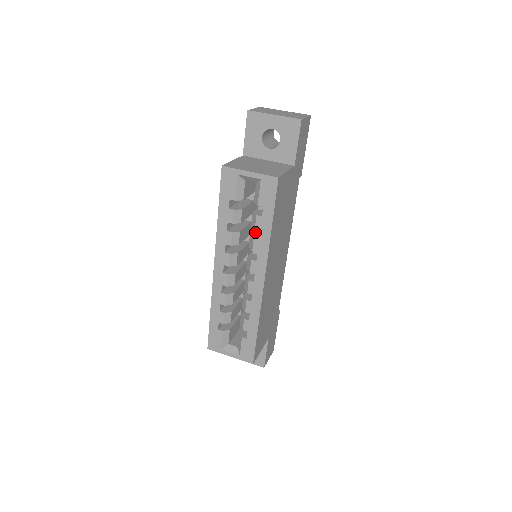
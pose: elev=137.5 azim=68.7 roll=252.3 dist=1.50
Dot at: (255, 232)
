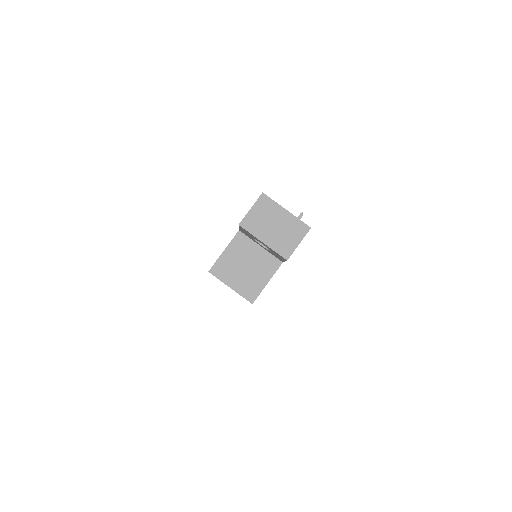
Dot at: occluded
